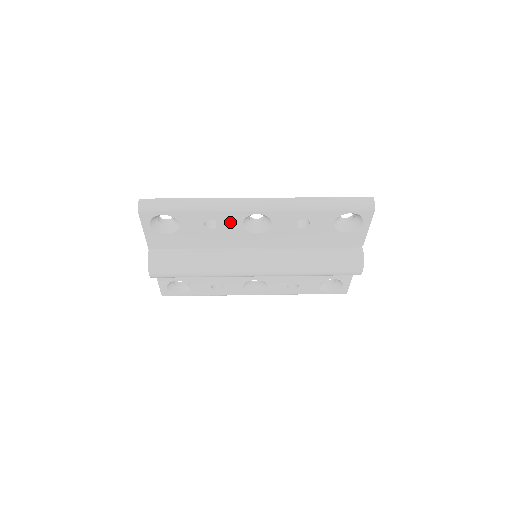
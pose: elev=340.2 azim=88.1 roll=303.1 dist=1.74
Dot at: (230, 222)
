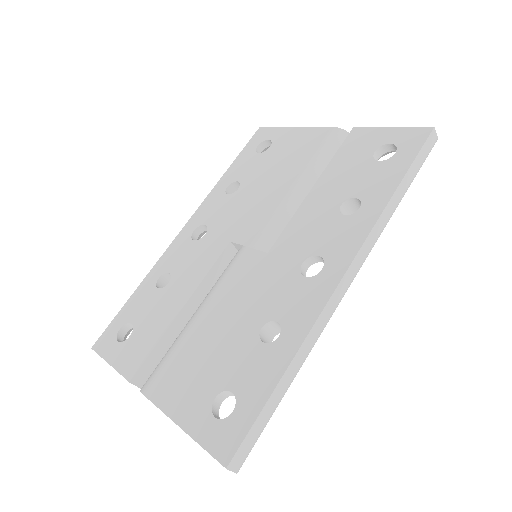
Dot at: occluded
